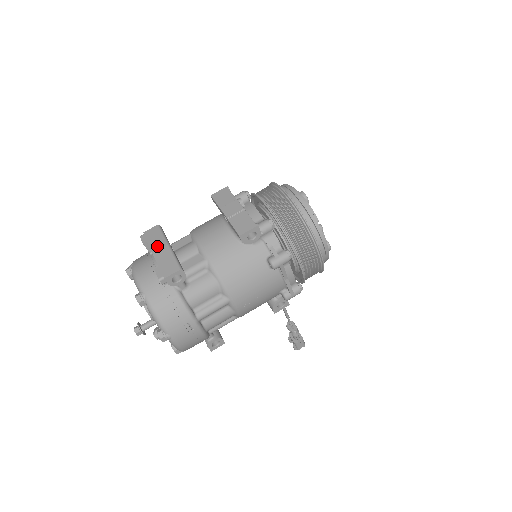
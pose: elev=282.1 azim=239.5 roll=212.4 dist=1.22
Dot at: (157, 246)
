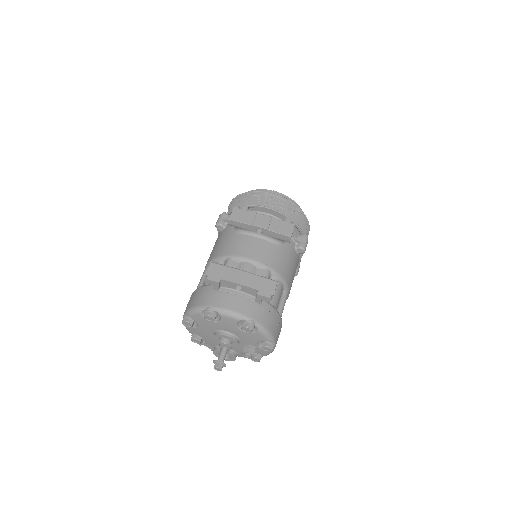
Dot at: (236, 277)
